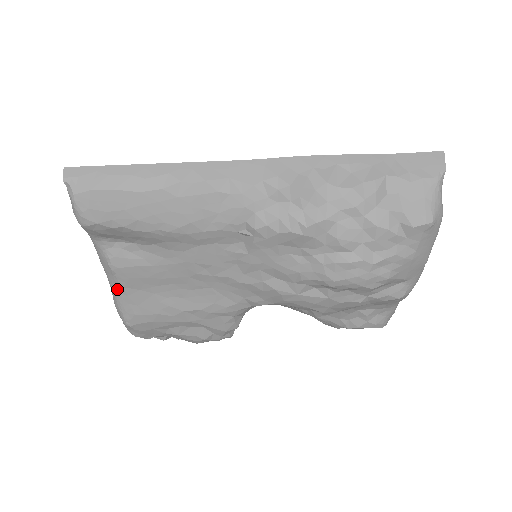
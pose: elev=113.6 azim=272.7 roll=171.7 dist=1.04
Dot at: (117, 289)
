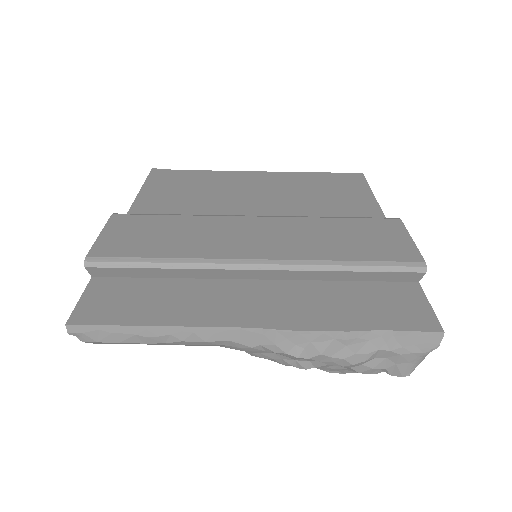
Dot at: occluded
